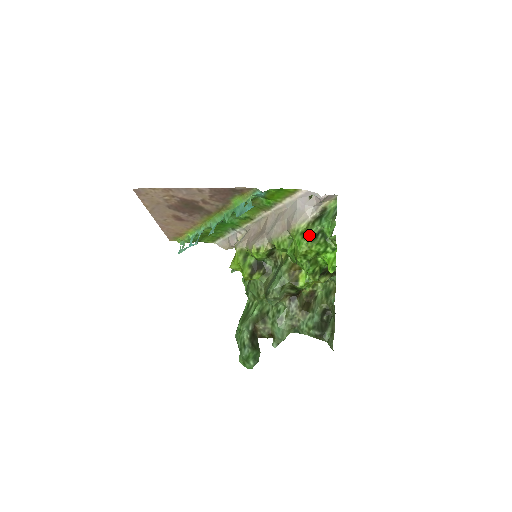
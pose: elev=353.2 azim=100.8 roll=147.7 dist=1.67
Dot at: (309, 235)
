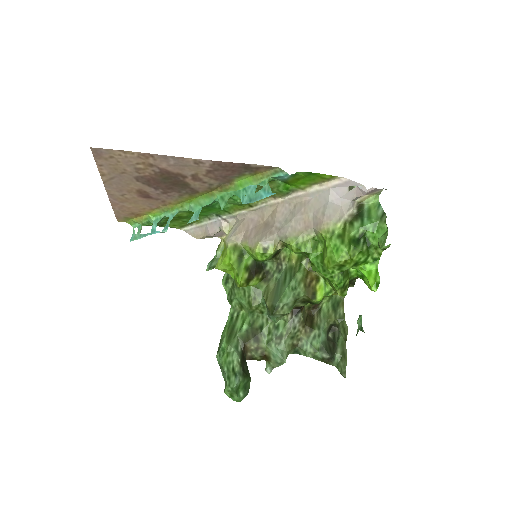
Dot at: (350, 239)
